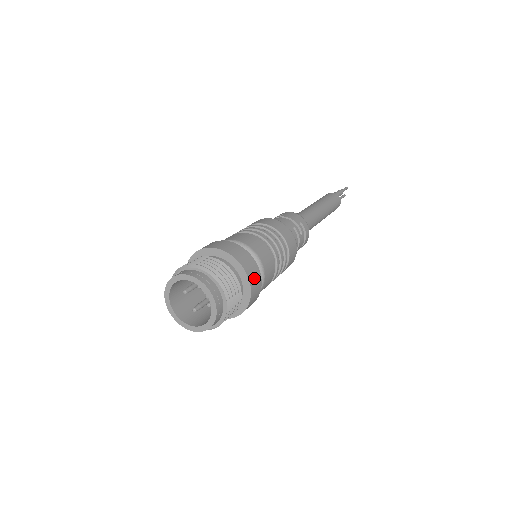
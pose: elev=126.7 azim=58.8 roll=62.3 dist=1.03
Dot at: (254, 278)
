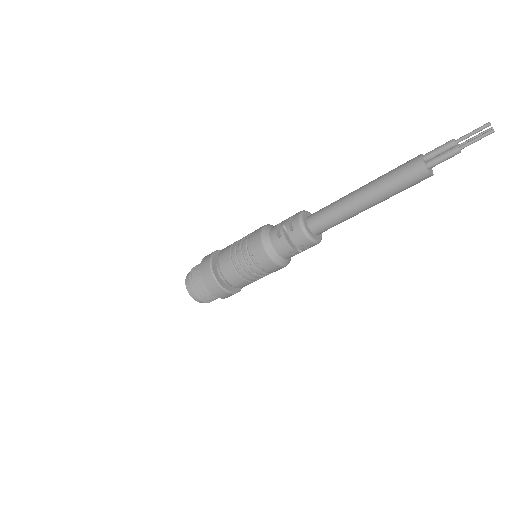
Dot at: (228, 296)
